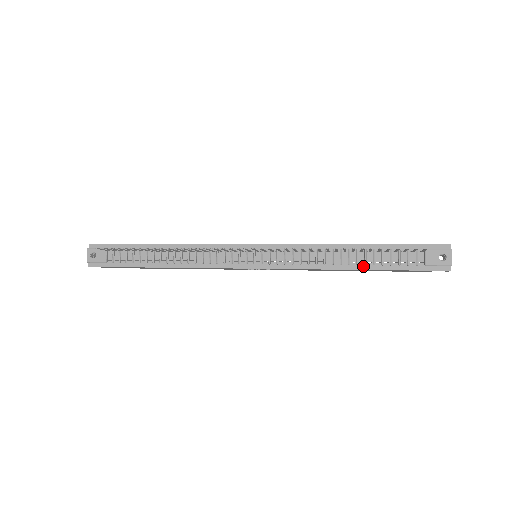
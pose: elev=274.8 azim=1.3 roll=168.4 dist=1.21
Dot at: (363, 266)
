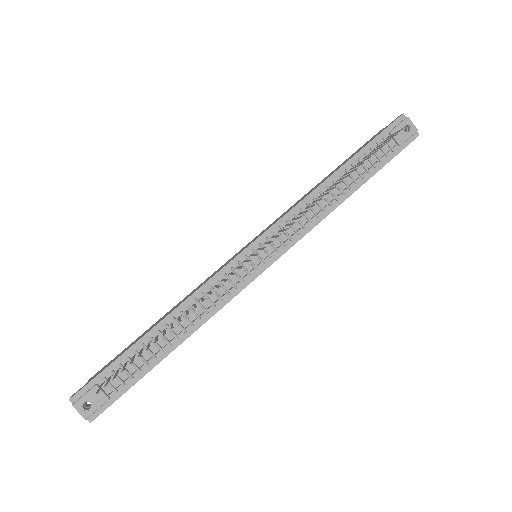
Dot at: (355, 186)
